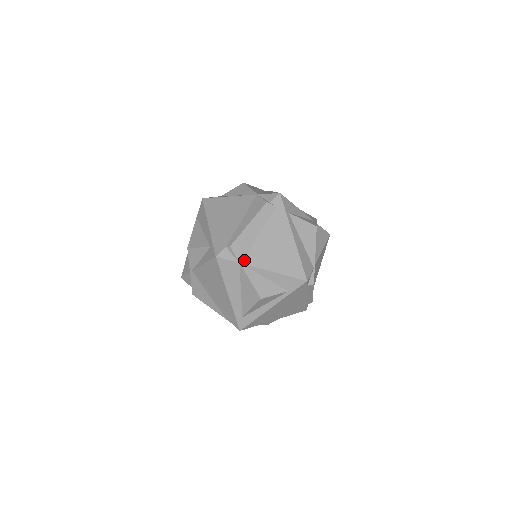
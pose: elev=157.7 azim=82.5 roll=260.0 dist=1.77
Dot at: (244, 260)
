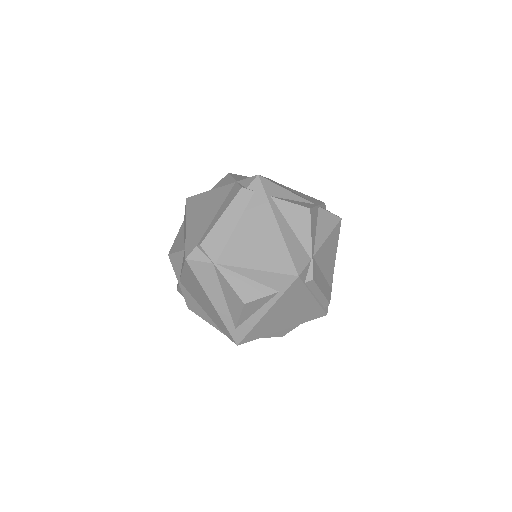
Dot at: (219, 259)
